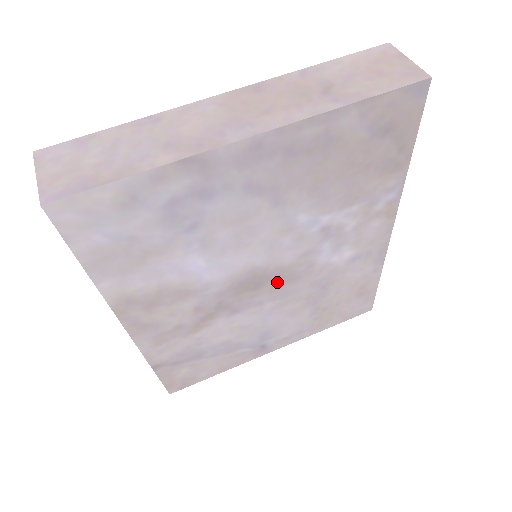
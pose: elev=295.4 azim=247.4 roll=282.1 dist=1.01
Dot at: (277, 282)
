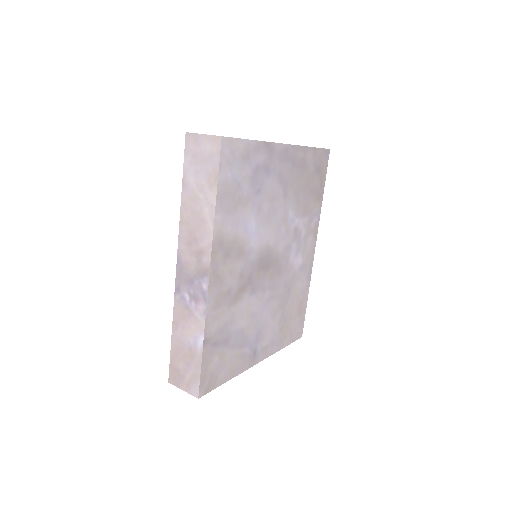
Dot at: (273, 270)
